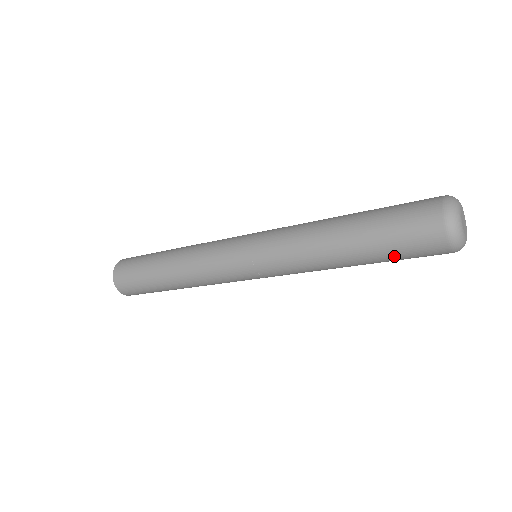
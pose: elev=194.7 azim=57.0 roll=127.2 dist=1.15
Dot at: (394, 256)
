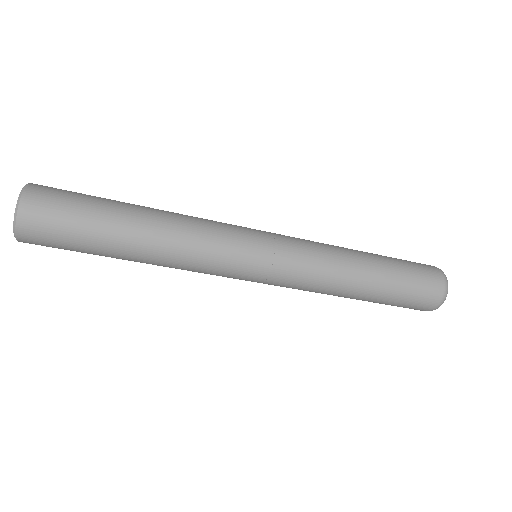
Dot at: (405, 282)
